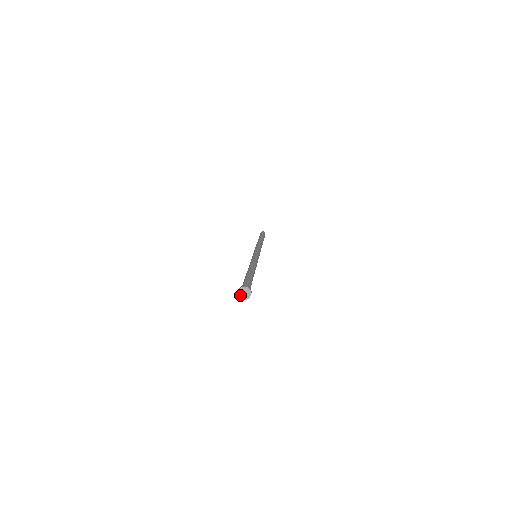
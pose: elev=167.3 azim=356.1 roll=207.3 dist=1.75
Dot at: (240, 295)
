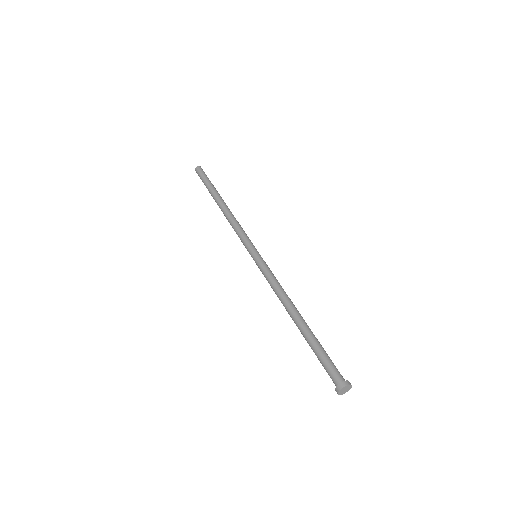
Dot at: (340, 391)
